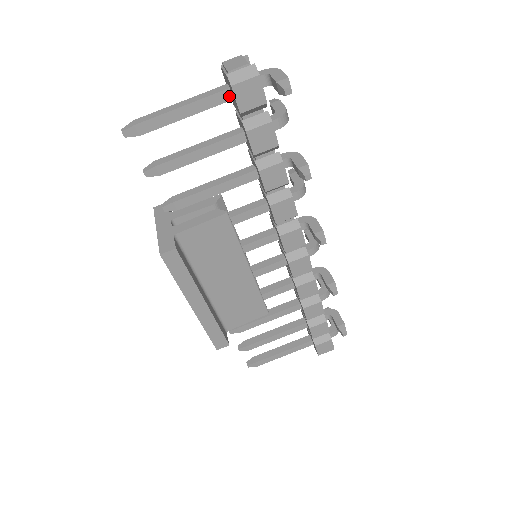
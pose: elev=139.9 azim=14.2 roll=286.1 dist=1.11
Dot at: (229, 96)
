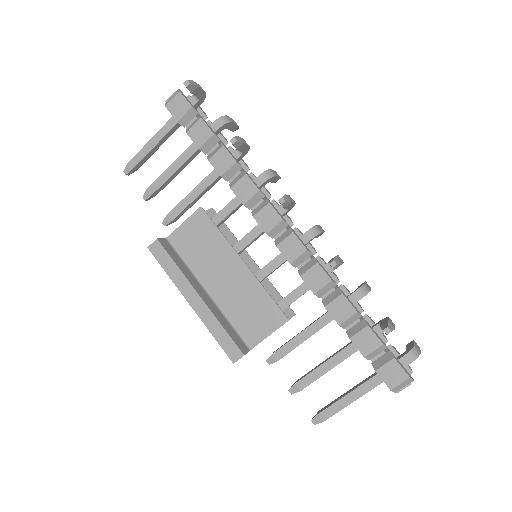
Dot at: occluded
